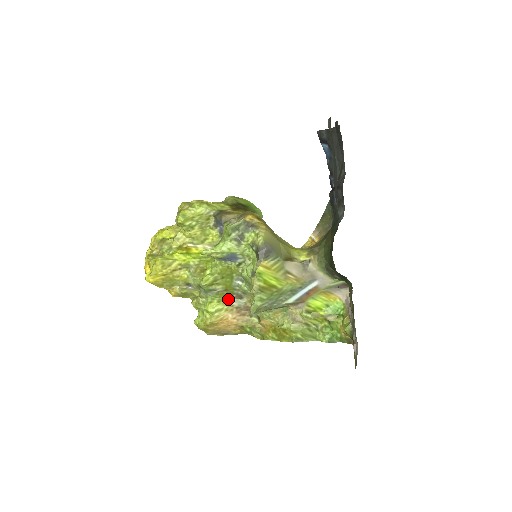
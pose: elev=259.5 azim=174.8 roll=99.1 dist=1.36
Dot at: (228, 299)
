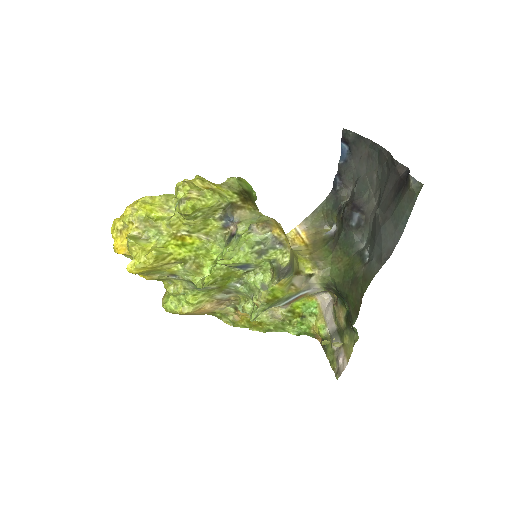
Dot at: (214, 293)
